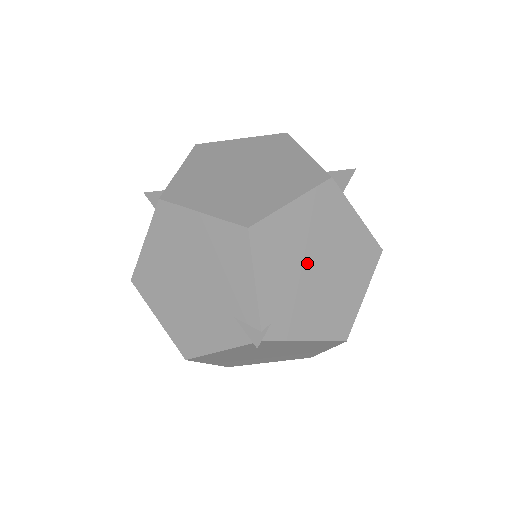
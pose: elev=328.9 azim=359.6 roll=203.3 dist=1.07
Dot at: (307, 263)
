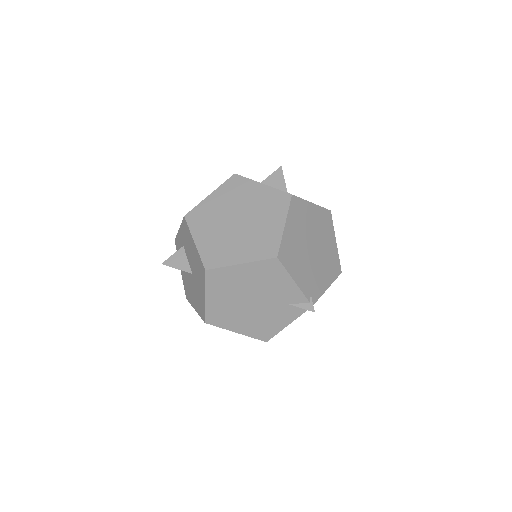
Dot at: (307, 250)
